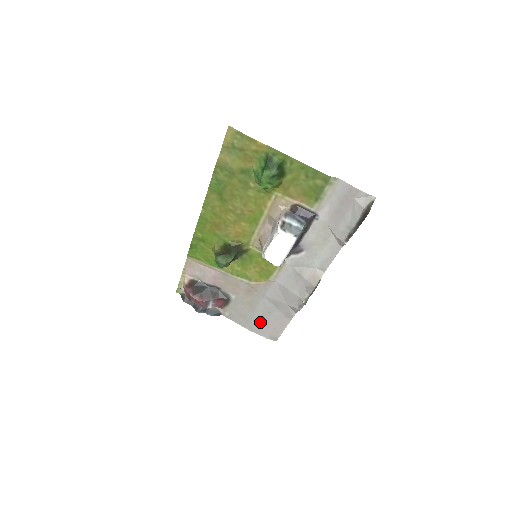
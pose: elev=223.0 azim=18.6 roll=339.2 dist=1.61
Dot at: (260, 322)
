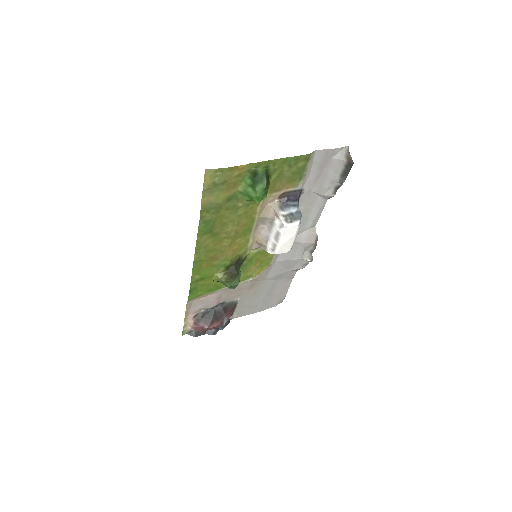
Dot at: (267, 299)
